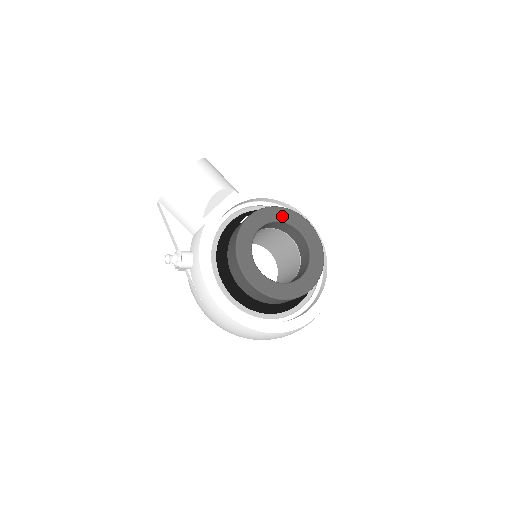
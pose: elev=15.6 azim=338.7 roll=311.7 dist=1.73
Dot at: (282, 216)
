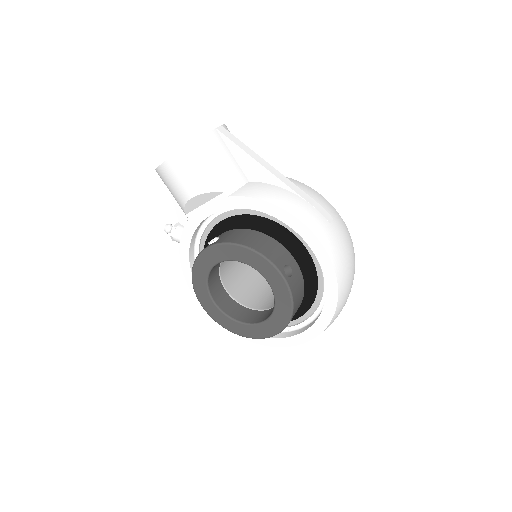
Dot at: (249, 259)
